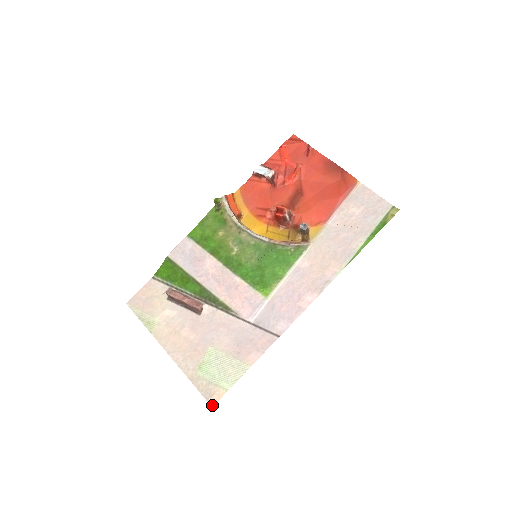
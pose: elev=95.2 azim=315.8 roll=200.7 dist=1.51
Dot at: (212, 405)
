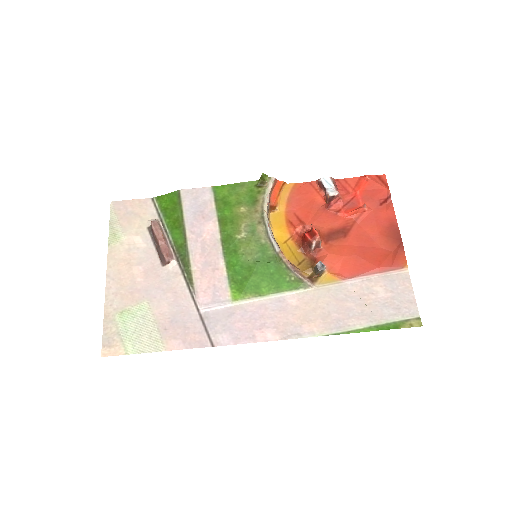
Dot at: (103, 355)
